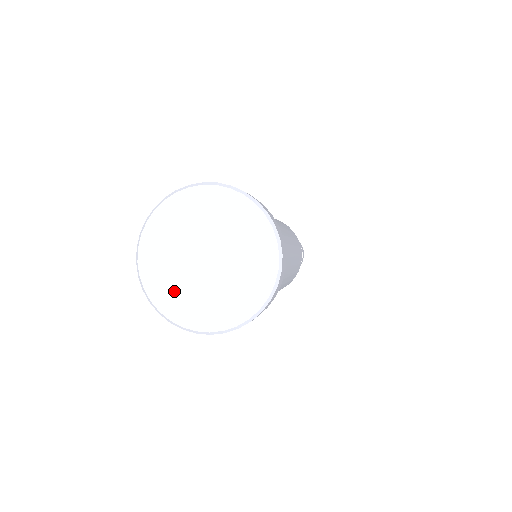
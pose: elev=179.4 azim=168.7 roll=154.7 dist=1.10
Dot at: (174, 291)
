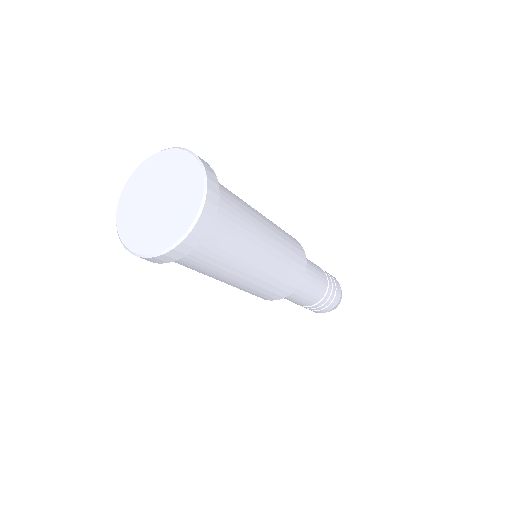
Dot at: (130, 212)
